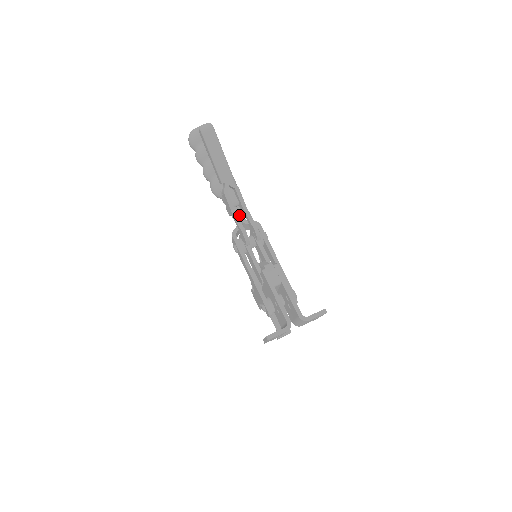
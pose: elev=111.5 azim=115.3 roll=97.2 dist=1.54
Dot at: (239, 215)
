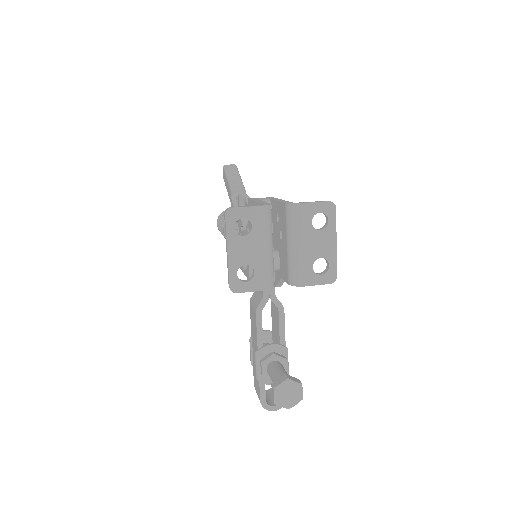
Dot at: occluded
